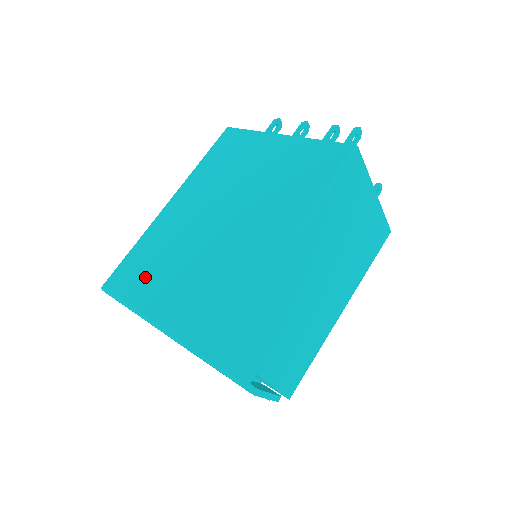
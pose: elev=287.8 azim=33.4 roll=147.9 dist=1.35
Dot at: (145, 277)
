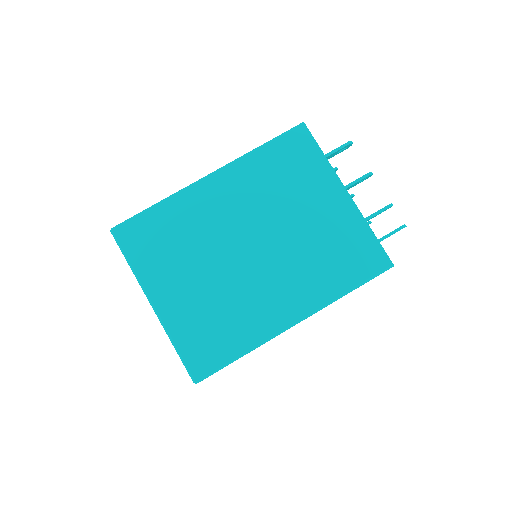
Dot at: (161, 255)
